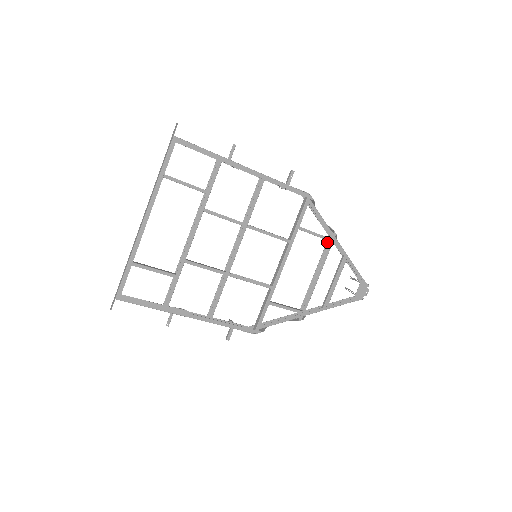
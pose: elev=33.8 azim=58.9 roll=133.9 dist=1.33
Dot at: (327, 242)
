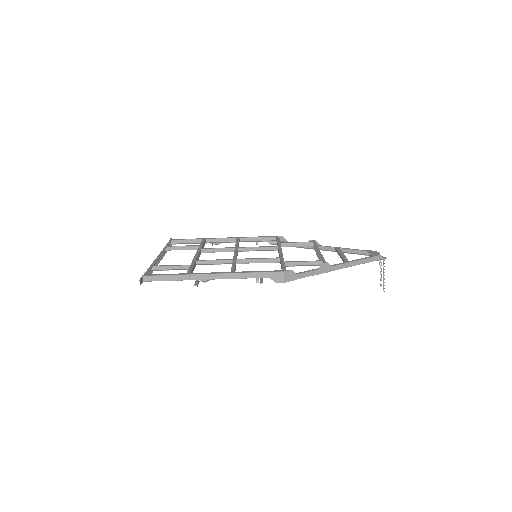
Dot at: (313, 247)
